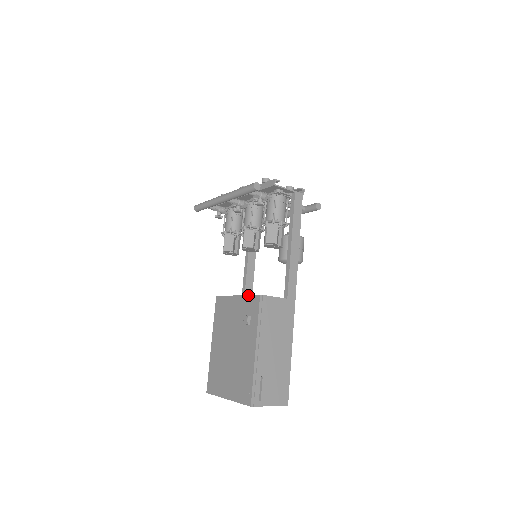
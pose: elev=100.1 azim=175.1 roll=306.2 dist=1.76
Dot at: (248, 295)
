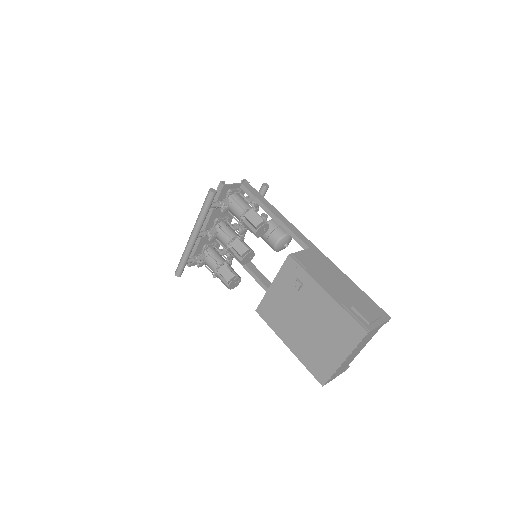
Dot at: (280, 269)
